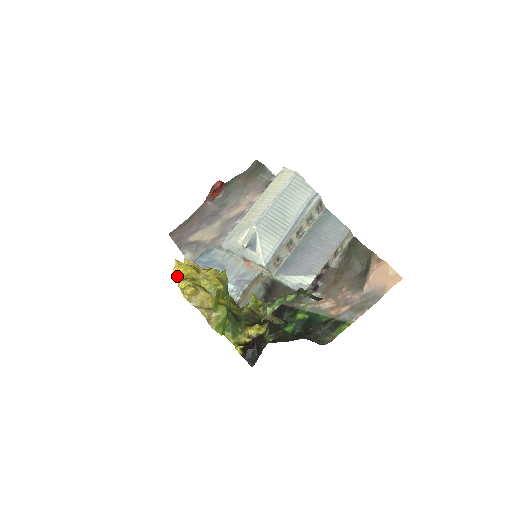
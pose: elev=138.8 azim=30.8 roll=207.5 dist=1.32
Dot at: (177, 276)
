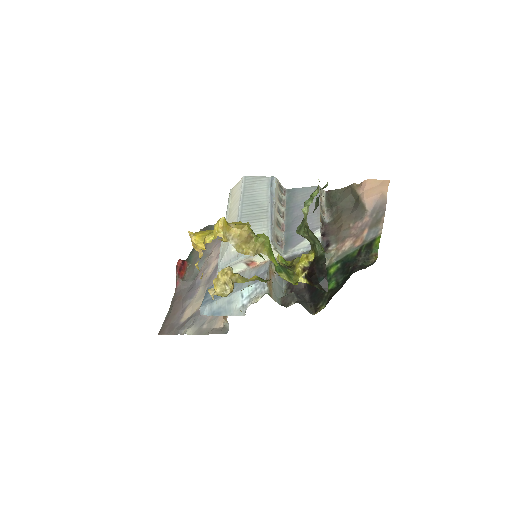
Dot at: (199, 241)
